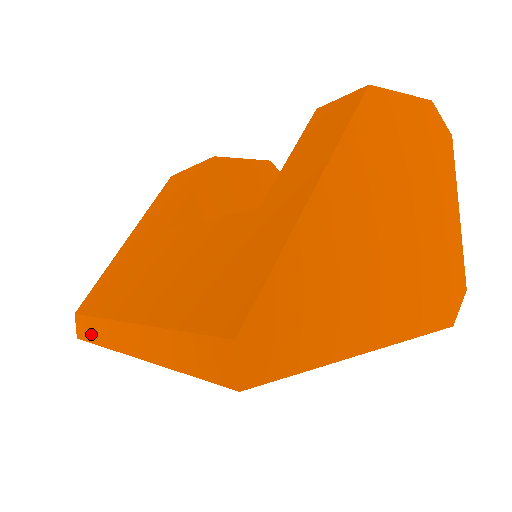
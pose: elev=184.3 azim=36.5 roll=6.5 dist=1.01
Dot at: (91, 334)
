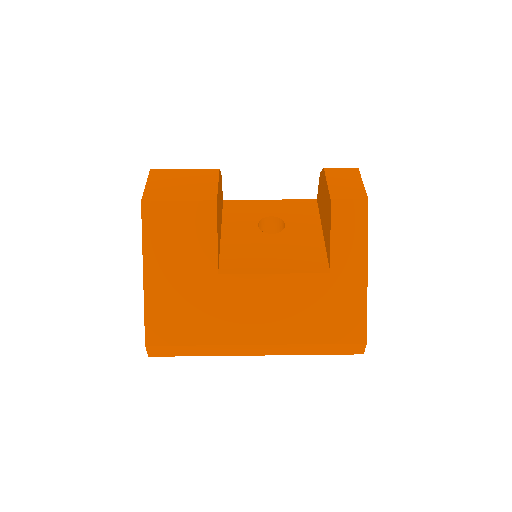
Dot at: (186, 353)
